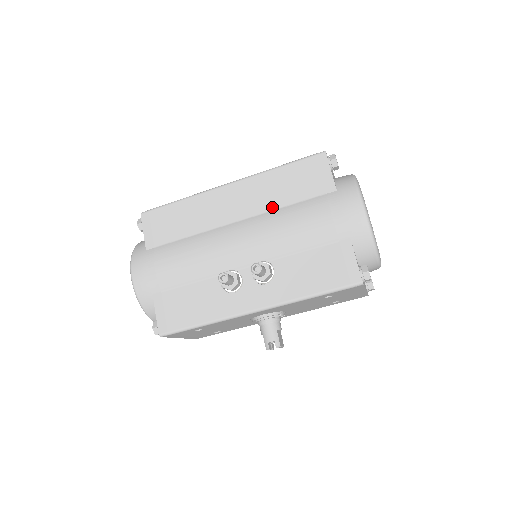
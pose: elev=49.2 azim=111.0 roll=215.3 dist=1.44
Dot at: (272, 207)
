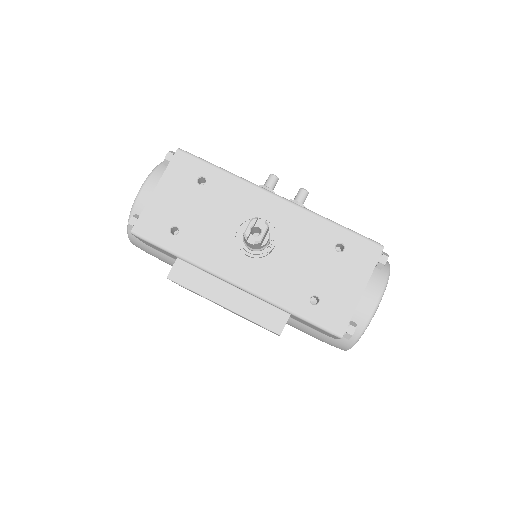
Dot at: occluded
